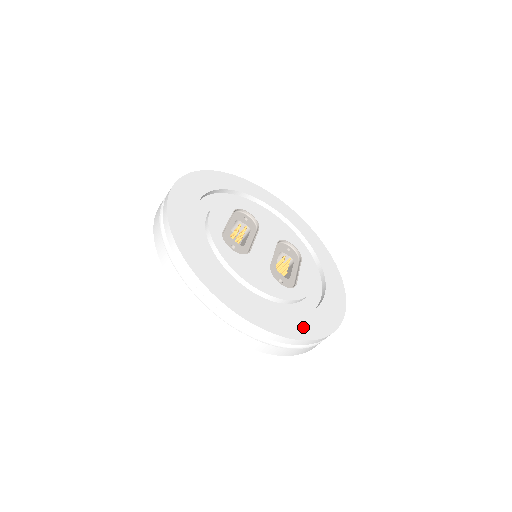
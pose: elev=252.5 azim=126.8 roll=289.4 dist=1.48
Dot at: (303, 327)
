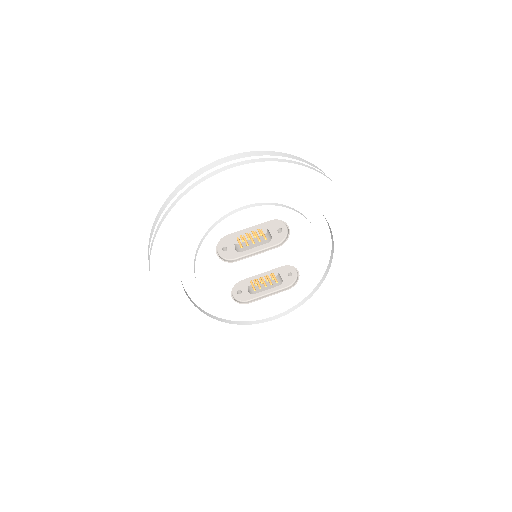
Dot at: (208, 329)
